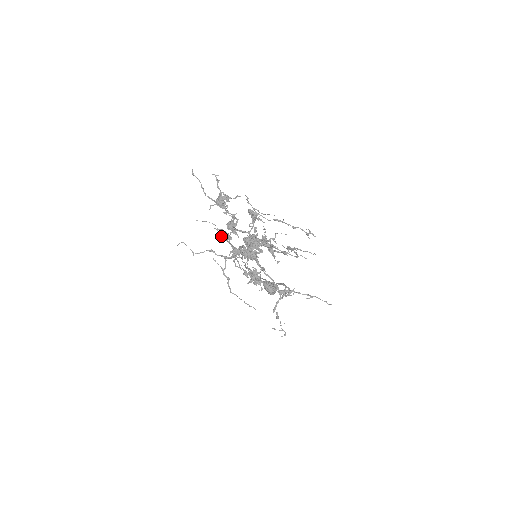
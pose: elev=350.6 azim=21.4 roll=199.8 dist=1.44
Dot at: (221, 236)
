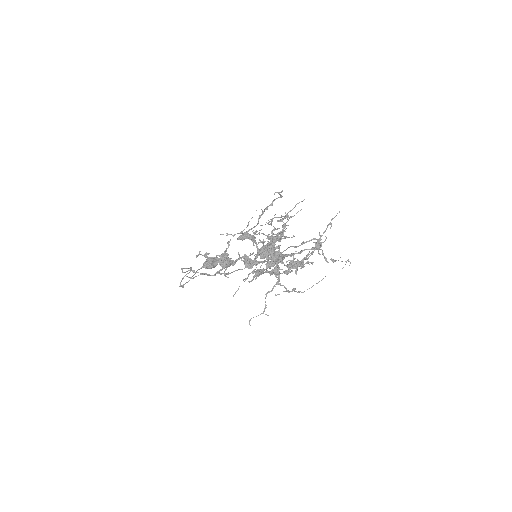
Dot at: (253, 279)
